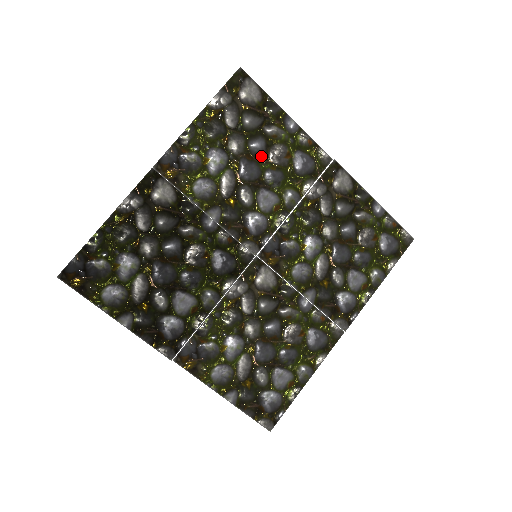
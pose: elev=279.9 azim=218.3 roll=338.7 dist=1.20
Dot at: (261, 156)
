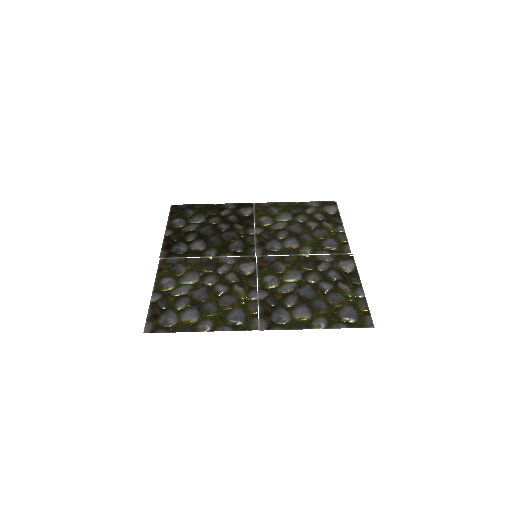
Dot at: (309, 228)
